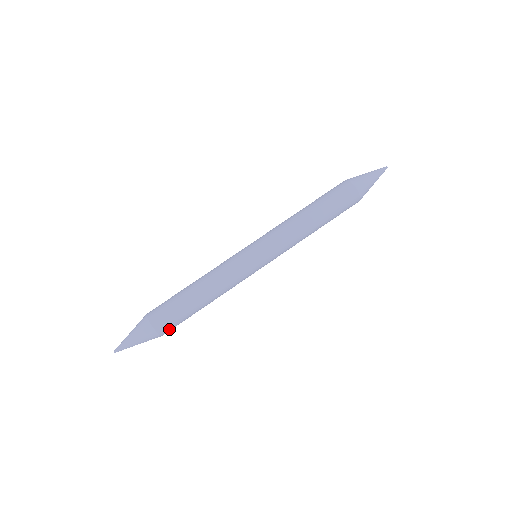
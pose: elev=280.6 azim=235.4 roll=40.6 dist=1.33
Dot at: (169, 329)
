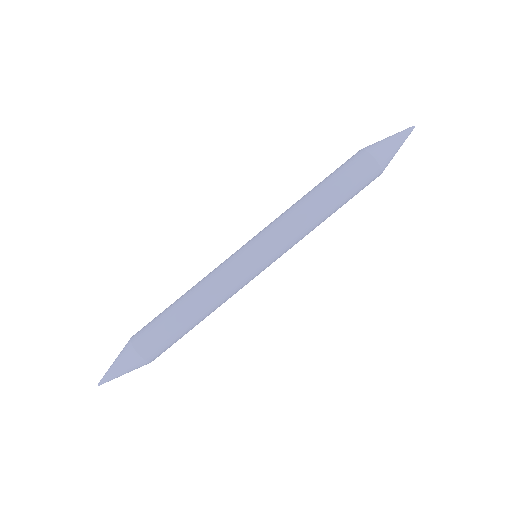
Dot at: (156, 352)
